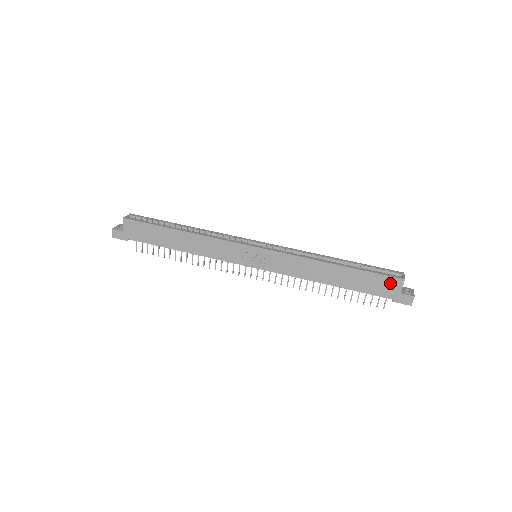
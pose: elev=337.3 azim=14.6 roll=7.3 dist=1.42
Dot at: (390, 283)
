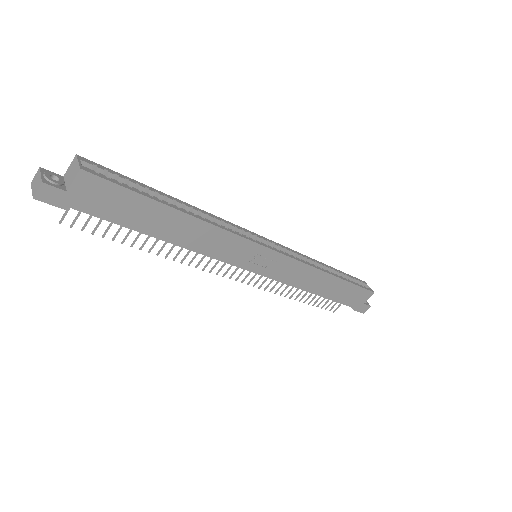
Dot at: (363, 295)
